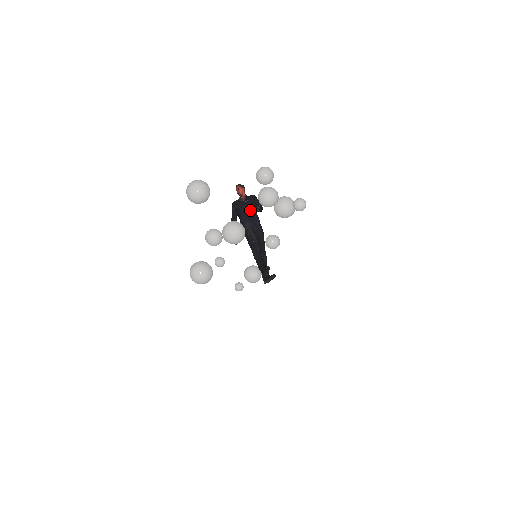
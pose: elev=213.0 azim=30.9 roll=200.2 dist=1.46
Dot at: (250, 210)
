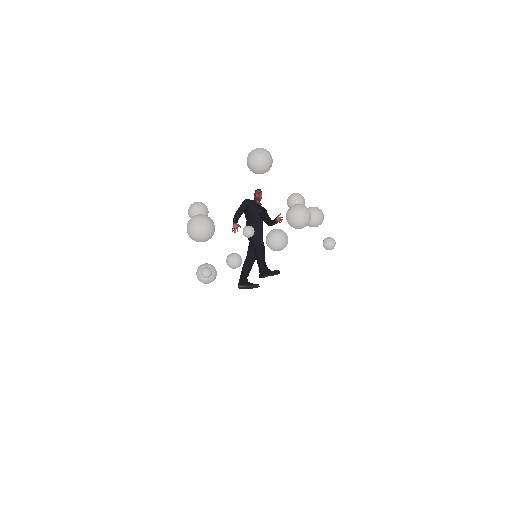
Dot at: (262, 217)
